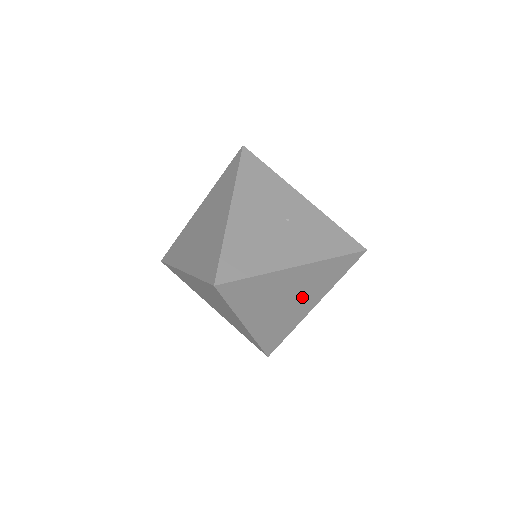
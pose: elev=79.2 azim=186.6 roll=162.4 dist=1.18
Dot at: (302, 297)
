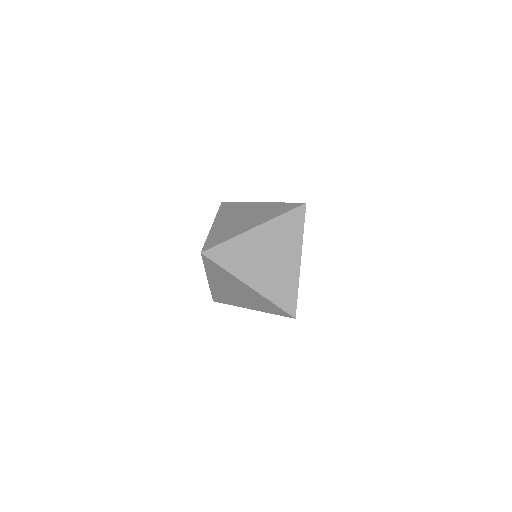
Dot at: (246, 299)
